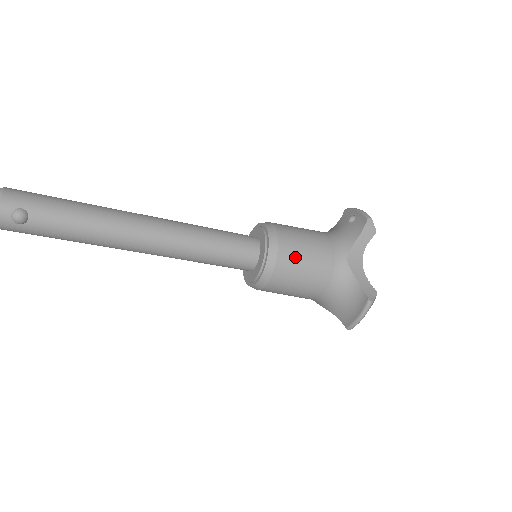
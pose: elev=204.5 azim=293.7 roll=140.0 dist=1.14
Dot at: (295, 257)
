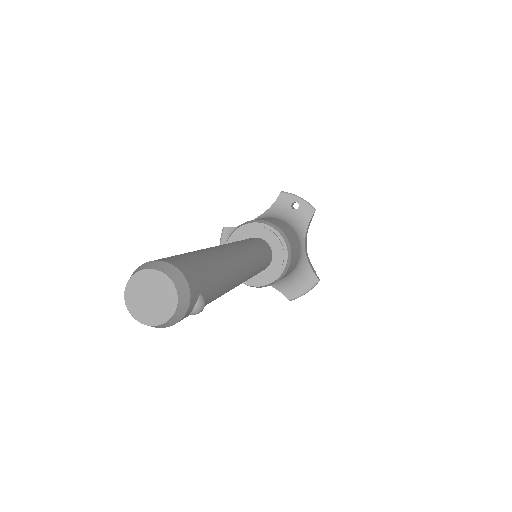
Dot at: (294, 257)
